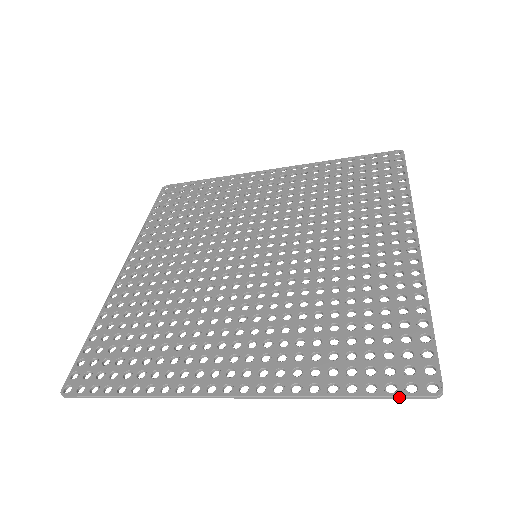
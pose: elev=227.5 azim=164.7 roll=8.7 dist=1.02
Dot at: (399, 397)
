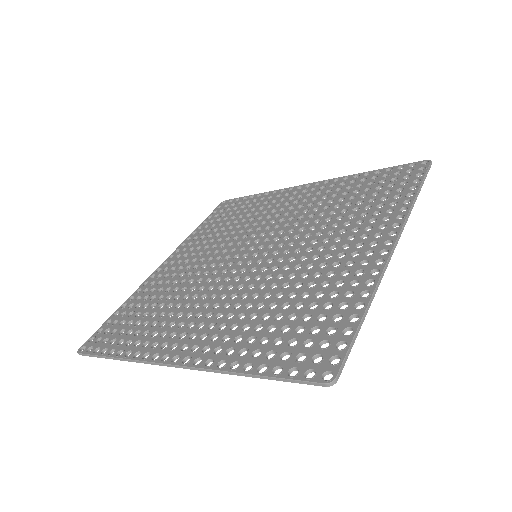
Dot at: (295, 381)
